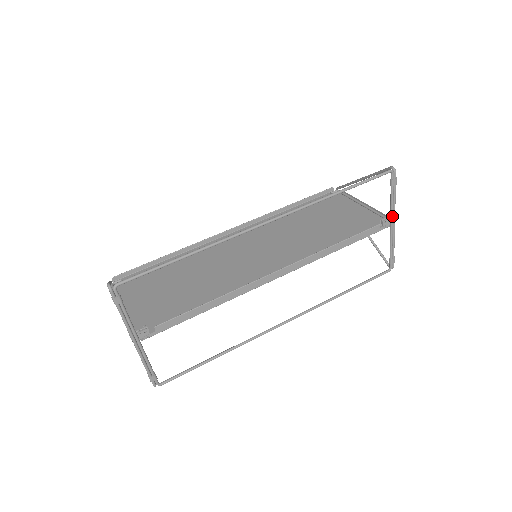
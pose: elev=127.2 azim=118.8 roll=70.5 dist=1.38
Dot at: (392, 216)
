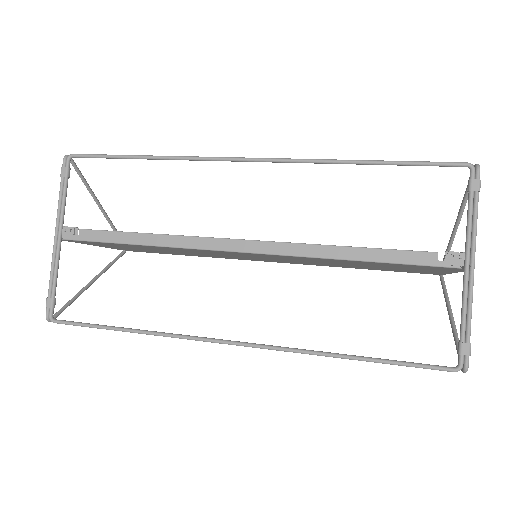
Dot at: (467, 249)
